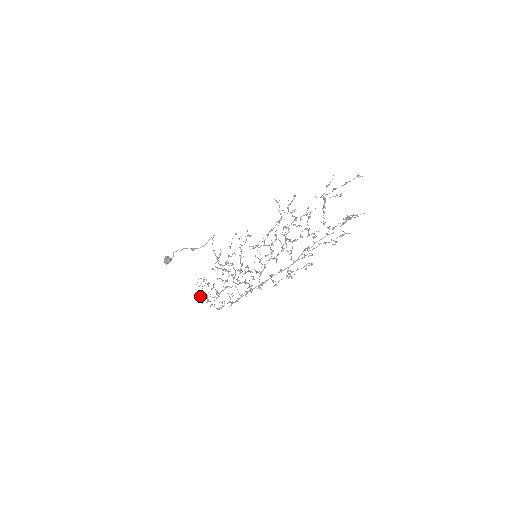
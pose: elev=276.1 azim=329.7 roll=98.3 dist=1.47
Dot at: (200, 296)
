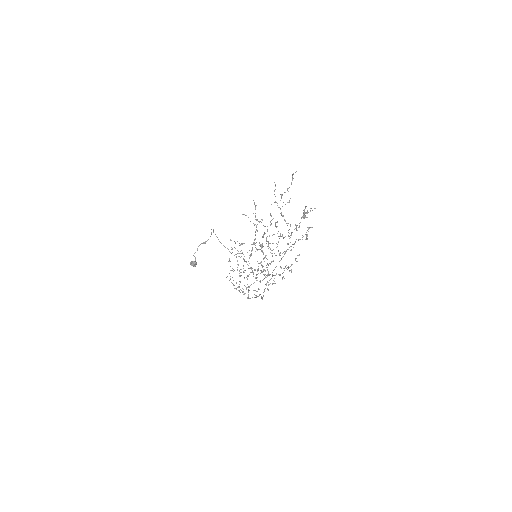
Dot at: (236, 289)
